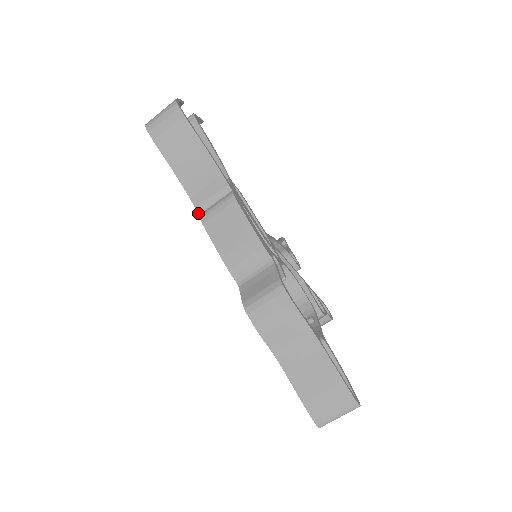
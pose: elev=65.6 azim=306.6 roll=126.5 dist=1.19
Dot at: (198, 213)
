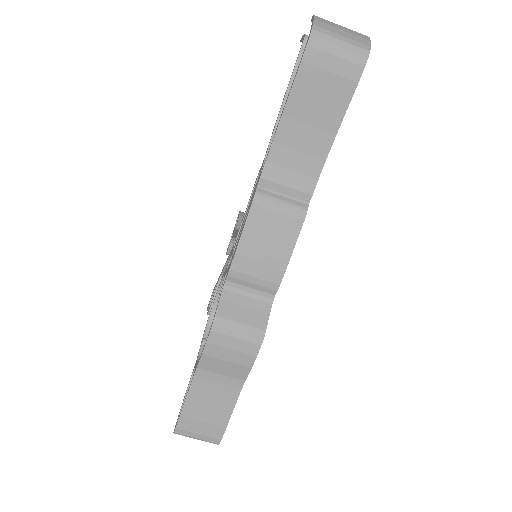
Dot at: (258, 184)
